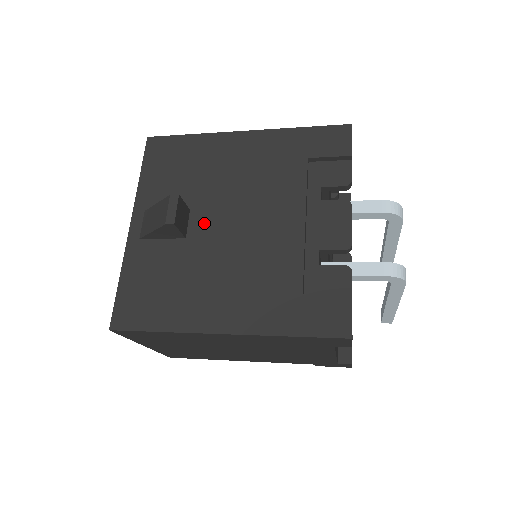
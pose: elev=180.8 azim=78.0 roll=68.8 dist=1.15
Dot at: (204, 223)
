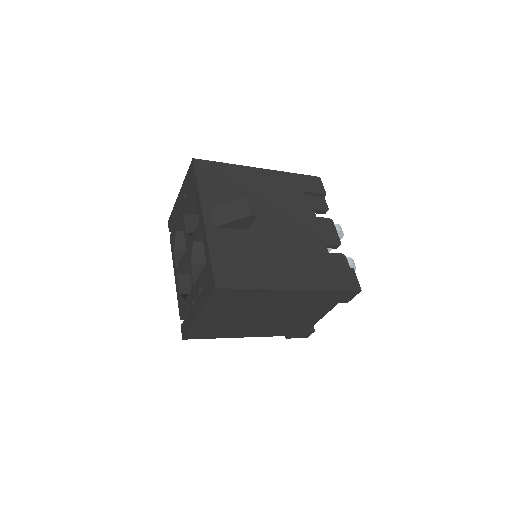
Dot at: (257, 221)
